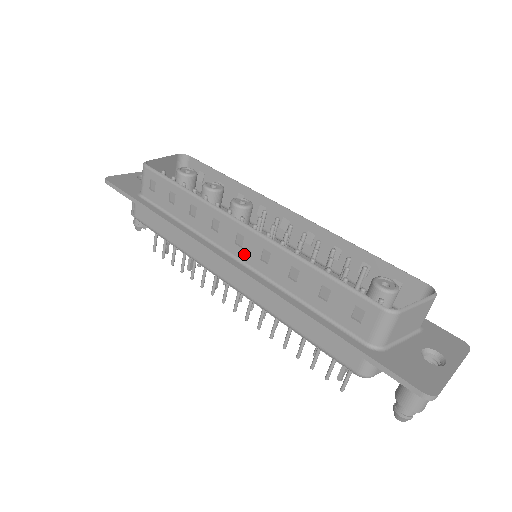
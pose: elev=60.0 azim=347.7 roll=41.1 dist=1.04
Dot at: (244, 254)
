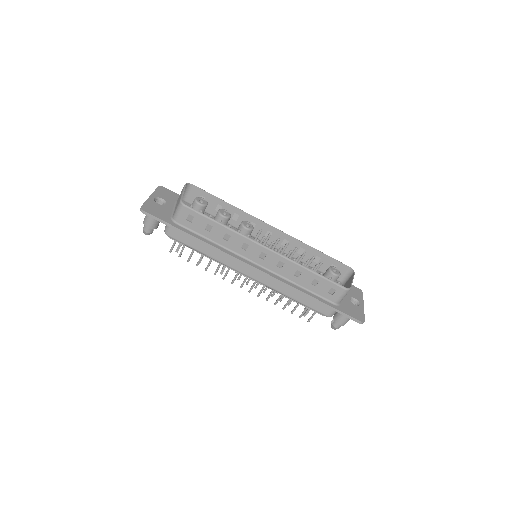
Dot at: (265, 263)
